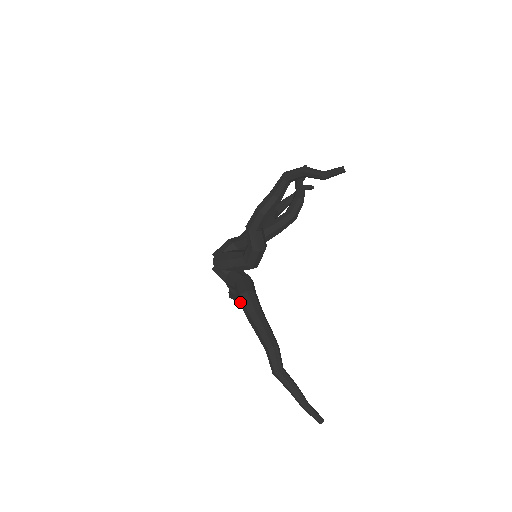
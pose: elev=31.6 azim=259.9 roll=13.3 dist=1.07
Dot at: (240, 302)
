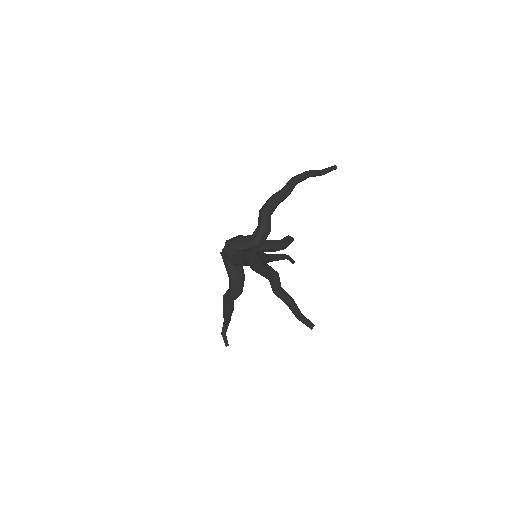
Dot at: (247, 257)
